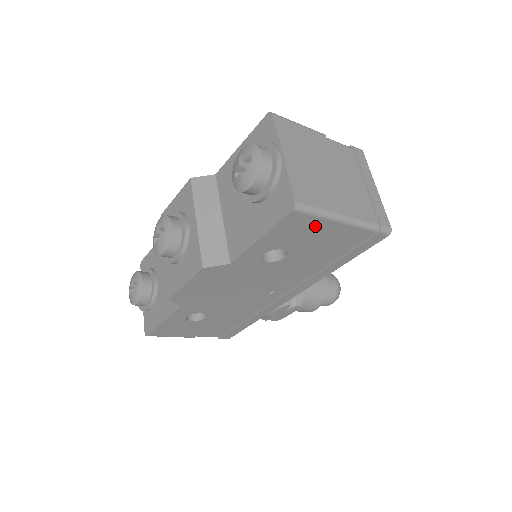
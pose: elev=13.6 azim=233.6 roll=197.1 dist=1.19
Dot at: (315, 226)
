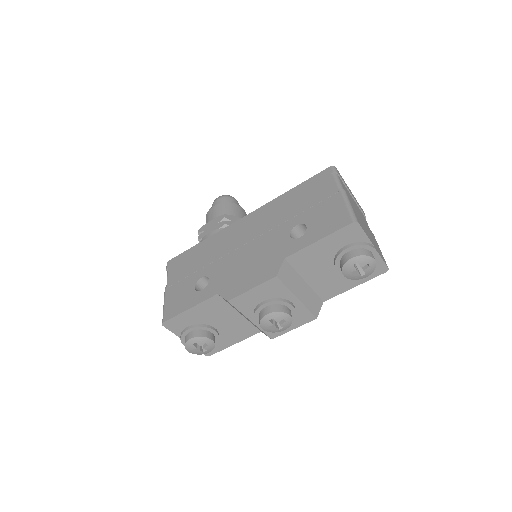
Dot at: occluded
